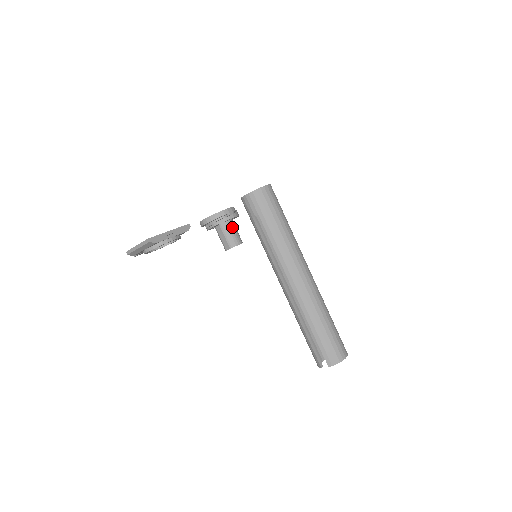
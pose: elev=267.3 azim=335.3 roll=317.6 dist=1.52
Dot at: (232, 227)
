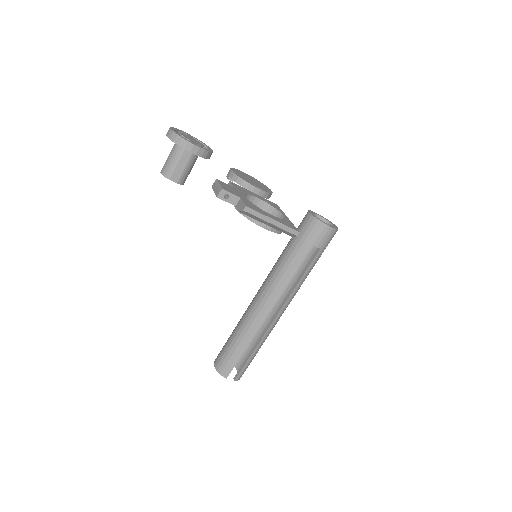
Dot at: occluded
